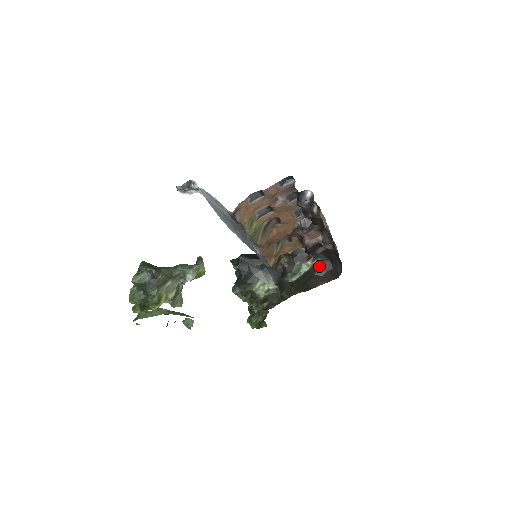
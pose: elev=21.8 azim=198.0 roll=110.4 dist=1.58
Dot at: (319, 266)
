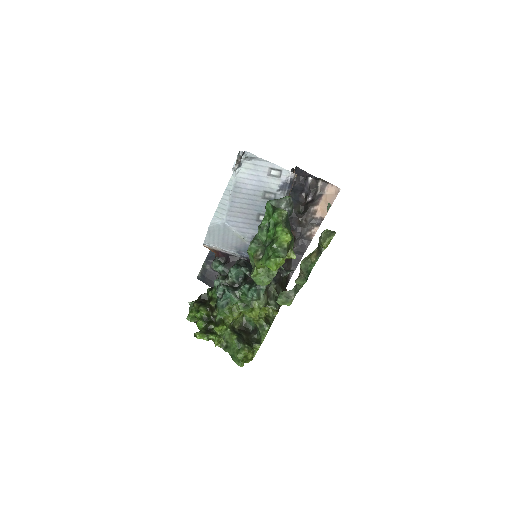
Dot at: occluded
